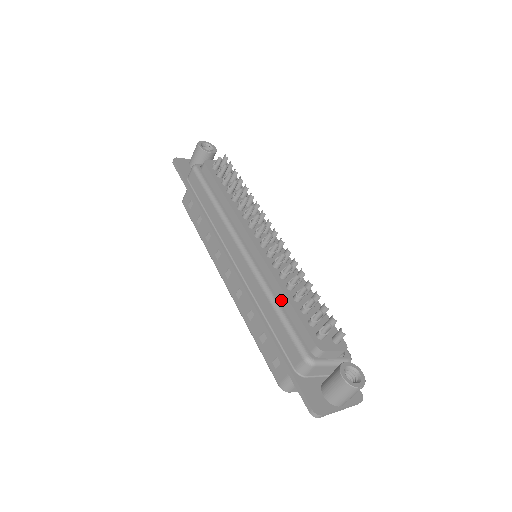
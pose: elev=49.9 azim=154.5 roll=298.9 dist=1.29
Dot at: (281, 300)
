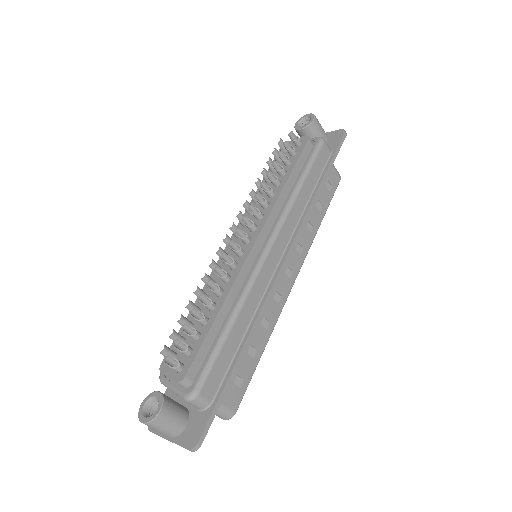
Dot at: occluded
